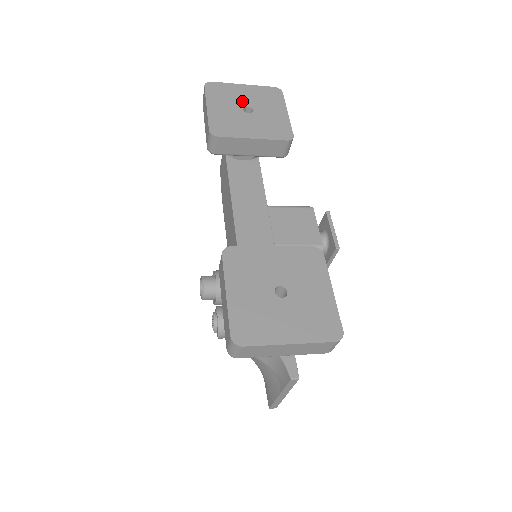
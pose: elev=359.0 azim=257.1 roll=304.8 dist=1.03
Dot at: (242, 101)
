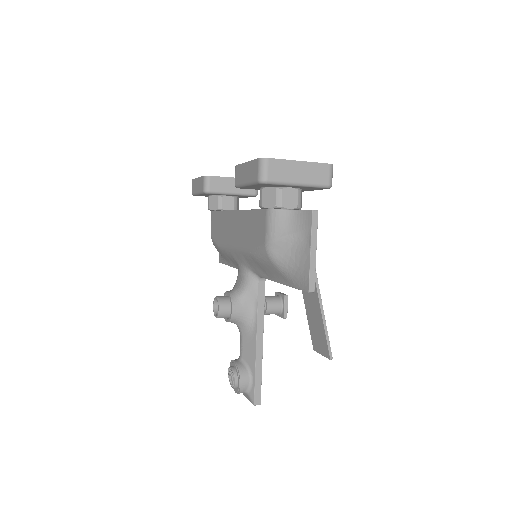
Dot at: occluded
